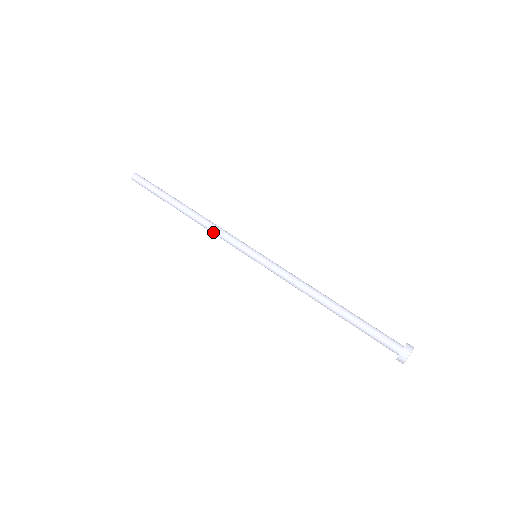
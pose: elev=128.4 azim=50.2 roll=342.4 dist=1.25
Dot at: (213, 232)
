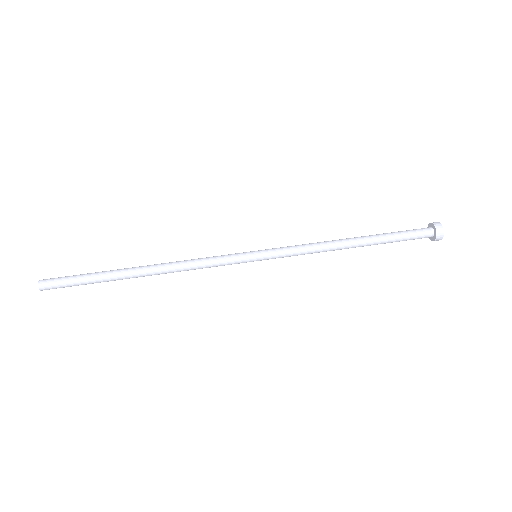
Dot at: (194, 266)
